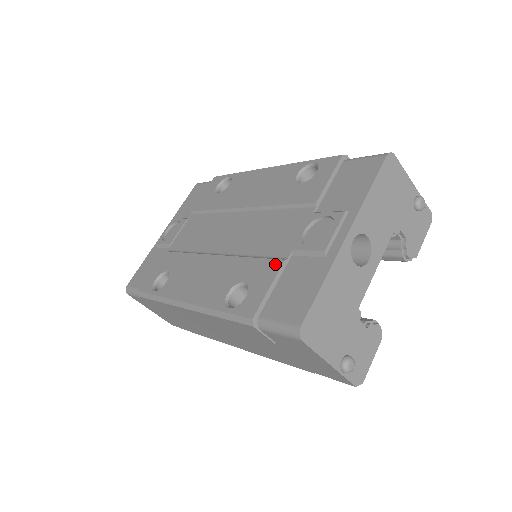
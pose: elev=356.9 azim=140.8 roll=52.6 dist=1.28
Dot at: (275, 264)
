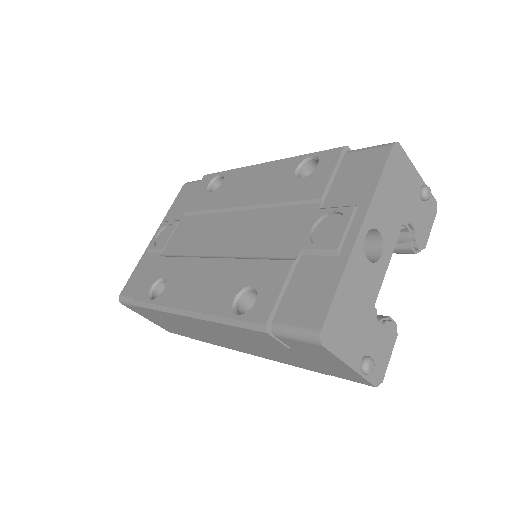
Dot at: (284, 265)
